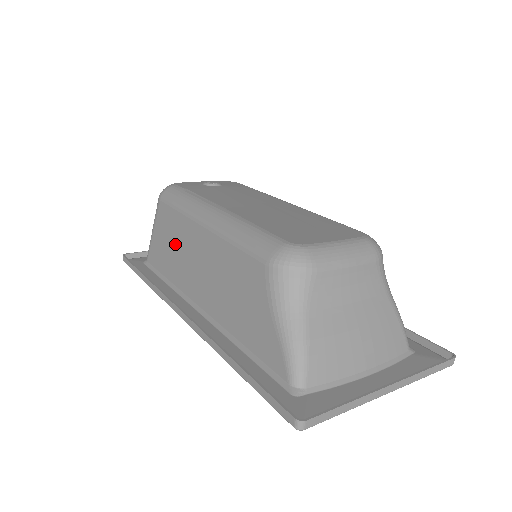
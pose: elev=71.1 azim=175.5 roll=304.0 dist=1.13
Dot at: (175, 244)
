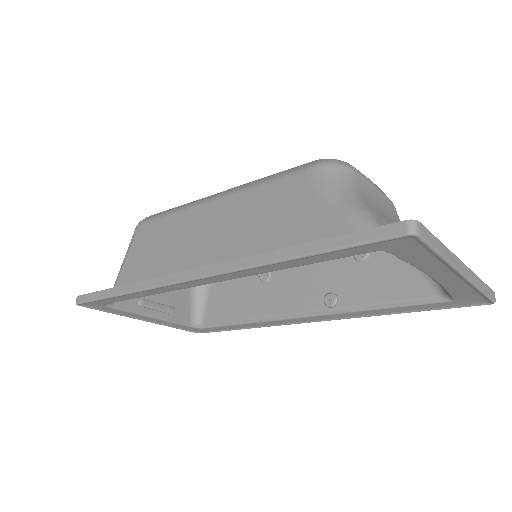
Dot at: (164, 247)
